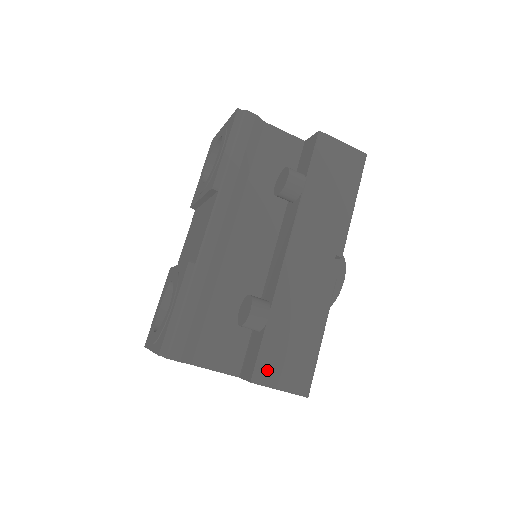
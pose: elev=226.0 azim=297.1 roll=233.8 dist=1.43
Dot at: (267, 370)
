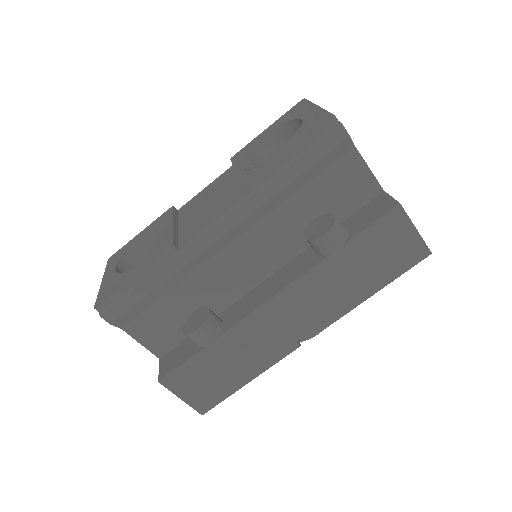
Dot at: (180, 380)
